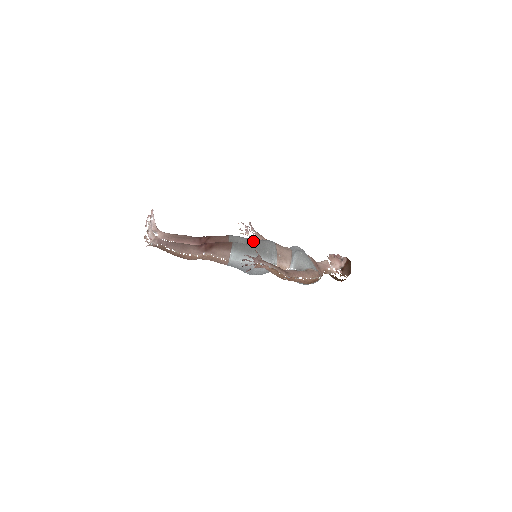
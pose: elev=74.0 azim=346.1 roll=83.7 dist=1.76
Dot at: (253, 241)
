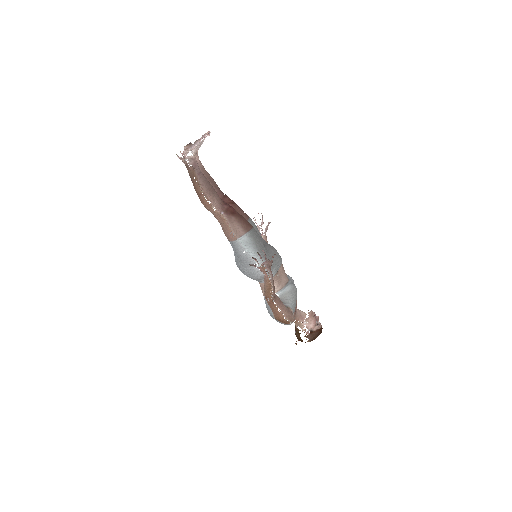
Dot at: occluded
